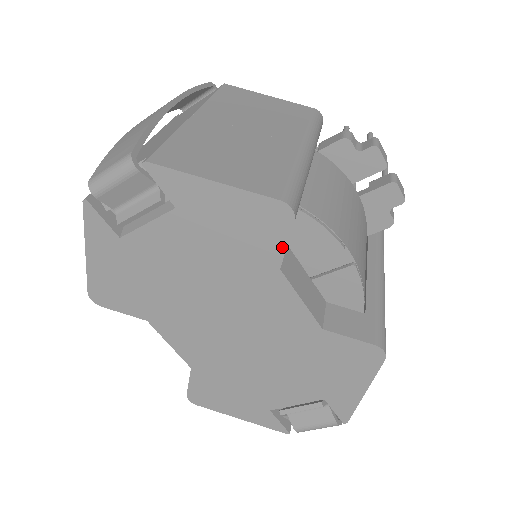
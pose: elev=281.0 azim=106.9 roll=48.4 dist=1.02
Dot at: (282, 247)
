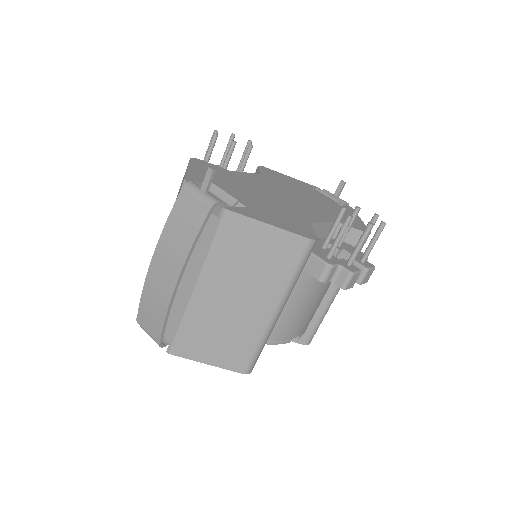
Dot at: occluded
